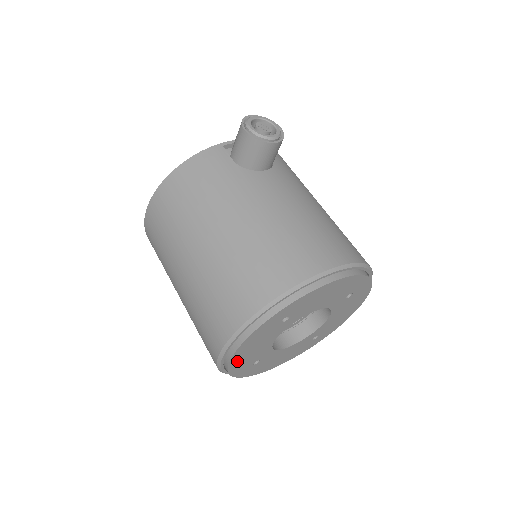
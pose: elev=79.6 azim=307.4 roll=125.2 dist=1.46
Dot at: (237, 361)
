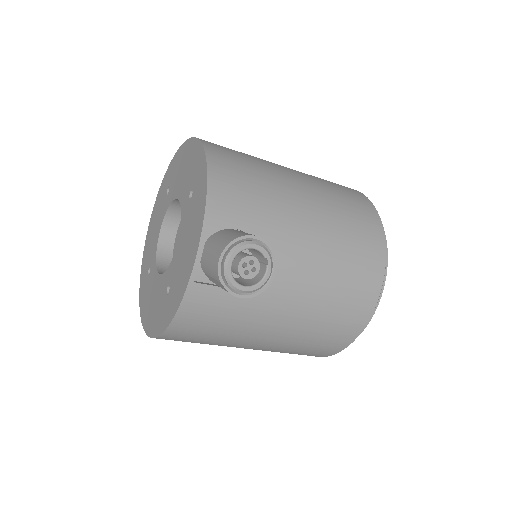
Dot at: occluded
